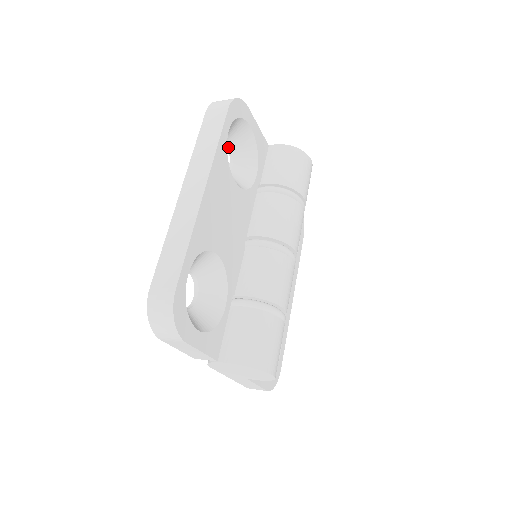
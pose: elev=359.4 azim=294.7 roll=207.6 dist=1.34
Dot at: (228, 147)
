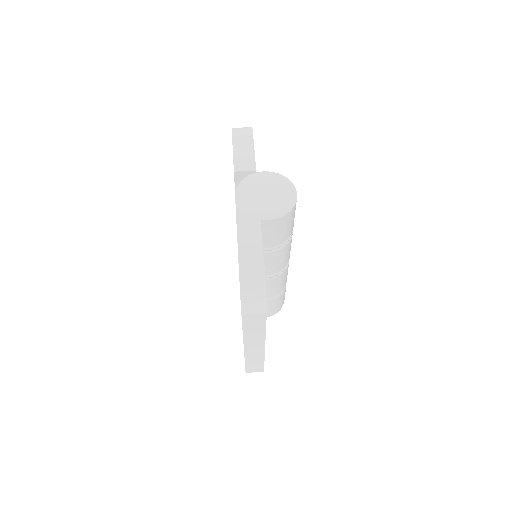
Dot at: occluded
